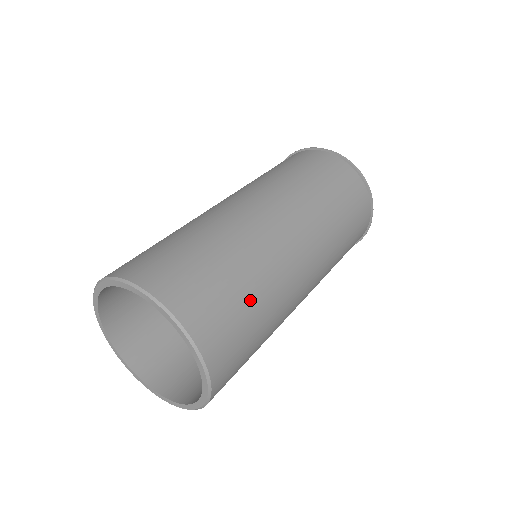
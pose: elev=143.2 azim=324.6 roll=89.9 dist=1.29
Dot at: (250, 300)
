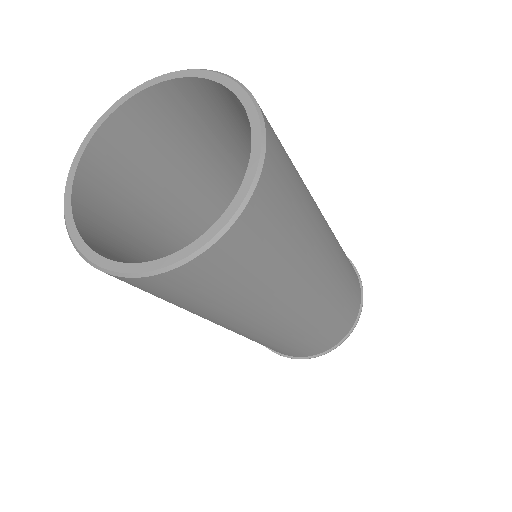
Dot at: occluded
